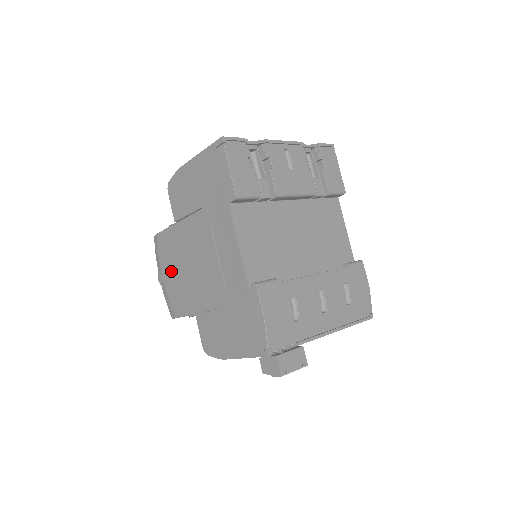
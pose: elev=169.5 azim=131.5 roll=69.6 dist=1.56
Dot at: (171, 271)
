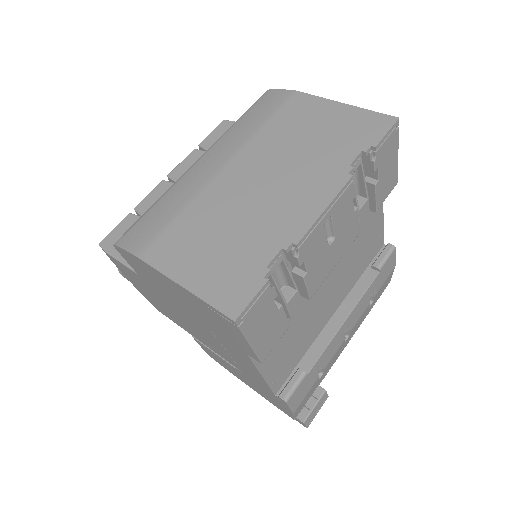
Dot at: (144, 291)
